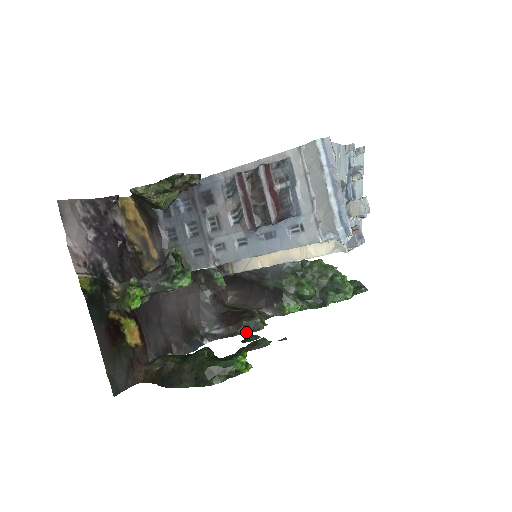
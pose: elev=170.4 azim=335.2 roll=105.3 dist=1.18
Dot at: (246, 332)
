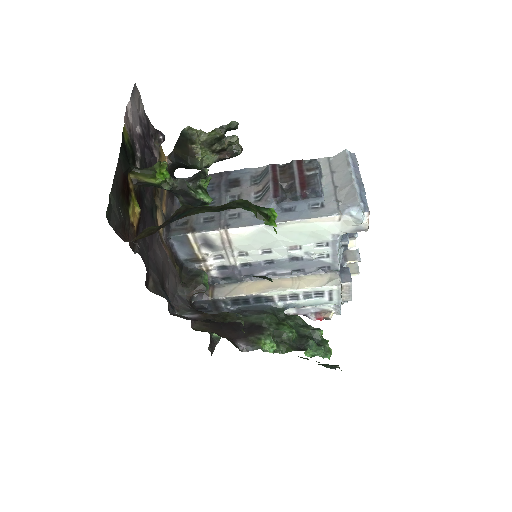
Dot at: (225, 321)
